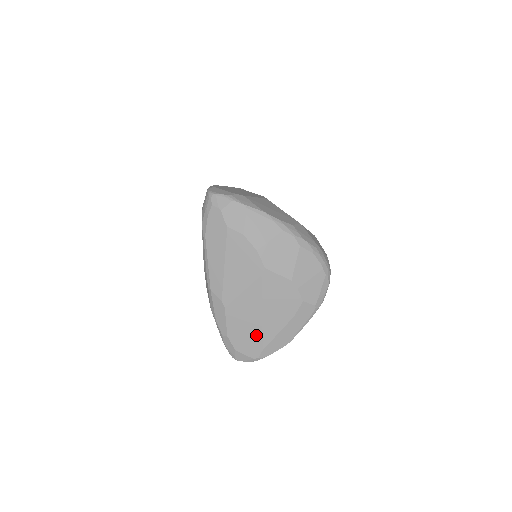
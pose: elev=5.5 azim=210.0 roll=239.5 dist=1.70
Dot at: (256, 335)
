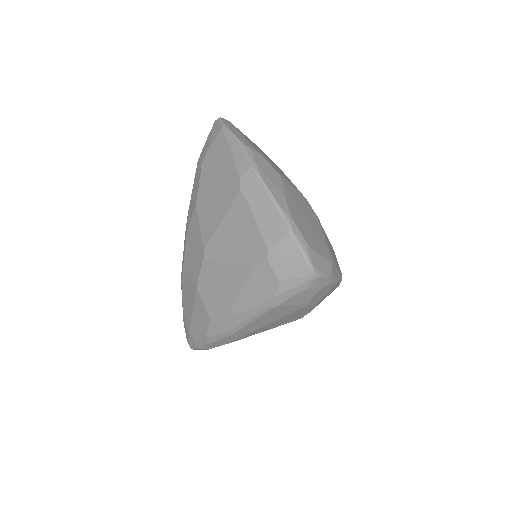
Dot at: occluded
